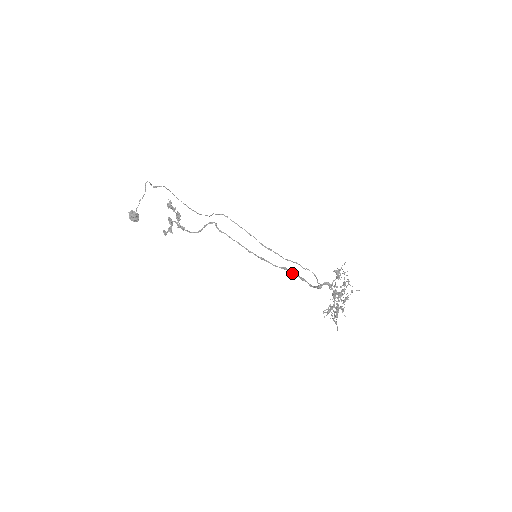
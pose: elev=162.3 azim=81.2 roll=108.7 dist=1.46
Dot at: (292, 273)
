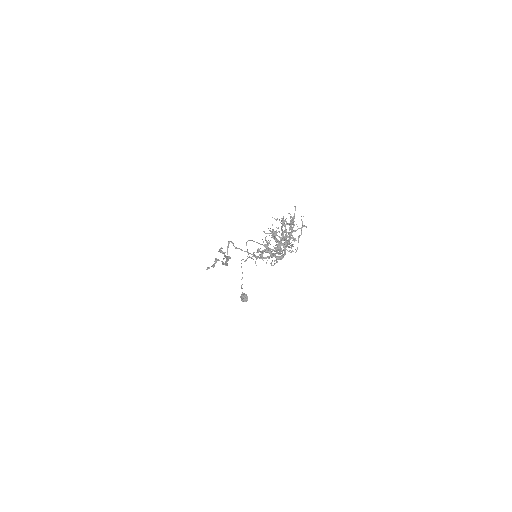
Dot at: occluded
